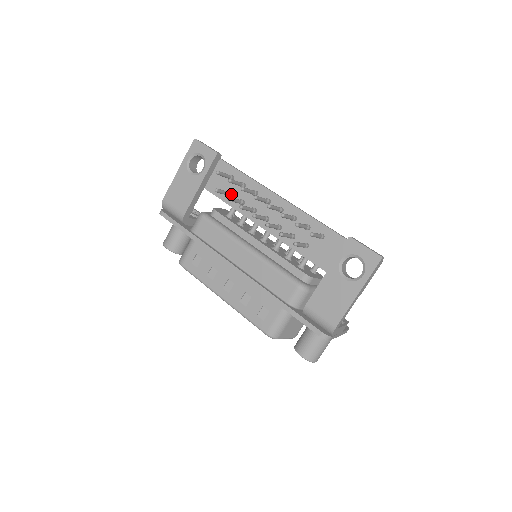
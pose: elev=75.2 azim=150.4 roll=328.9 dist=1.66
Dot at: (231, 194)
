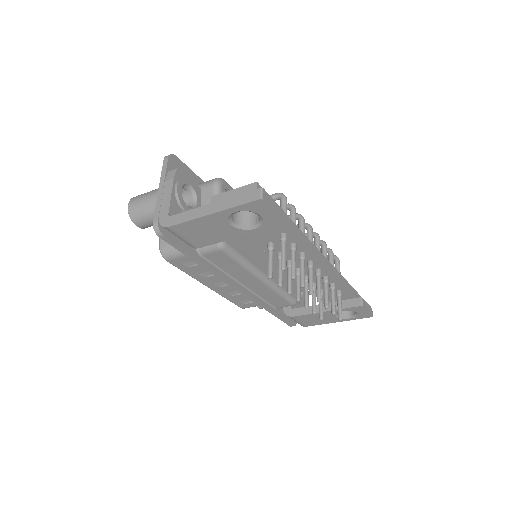
Dot at: (273, 248)
